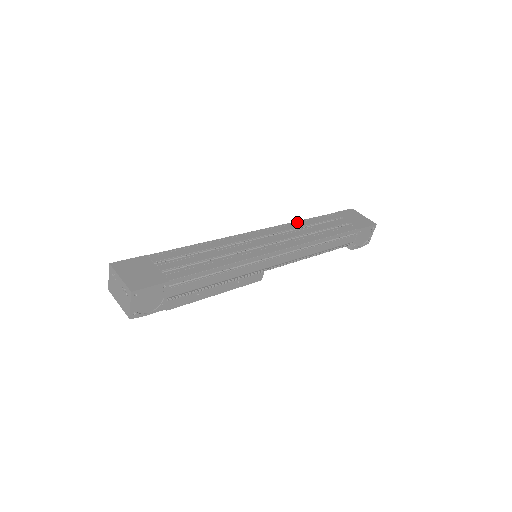
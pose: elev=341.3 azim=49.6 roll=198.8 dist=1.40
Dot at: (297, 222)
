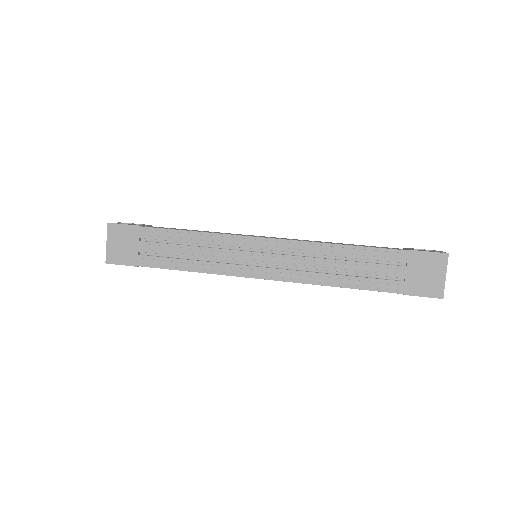
Dot at: (330, 246)
